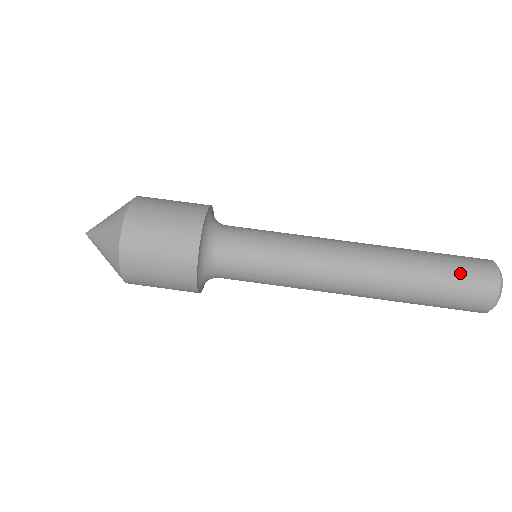
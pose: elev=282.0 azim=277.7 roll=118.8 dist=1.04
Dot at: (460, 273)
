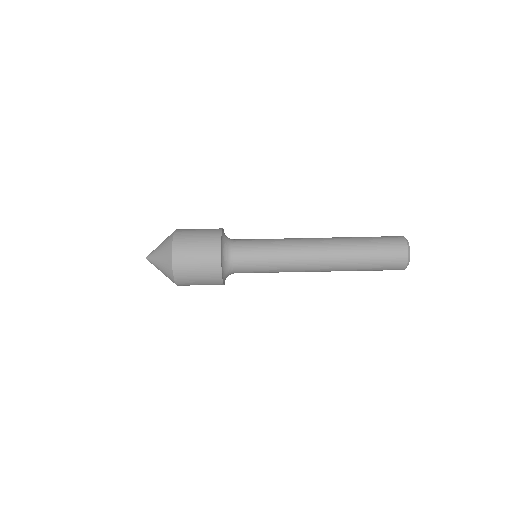
Dot at: occluded
